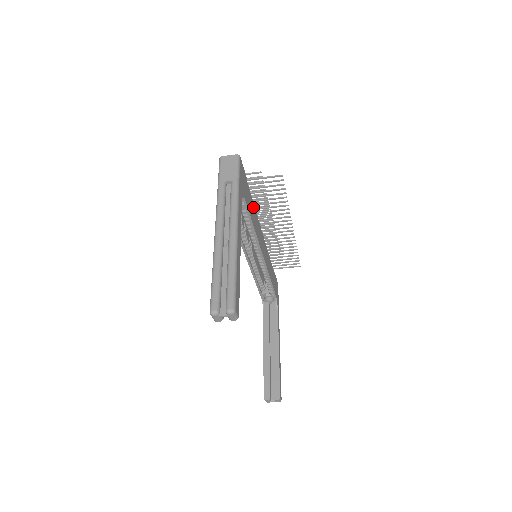
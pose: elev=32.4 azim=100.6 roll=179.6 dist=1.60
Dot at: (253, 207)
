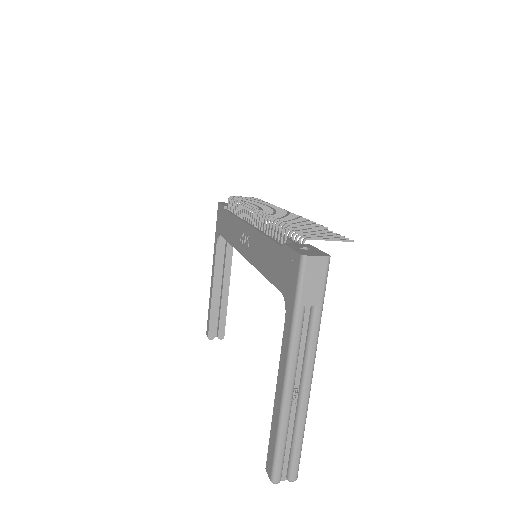
Dot at: occluded
